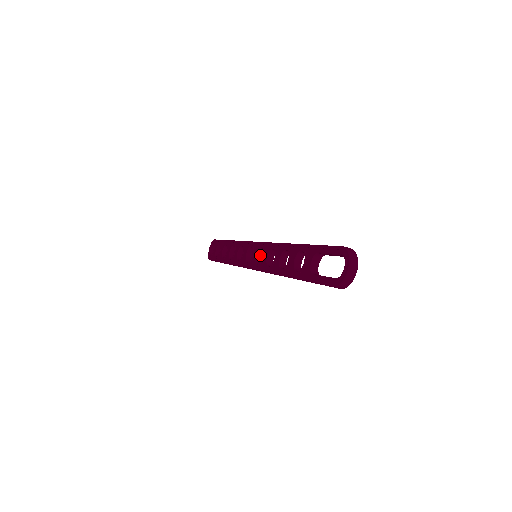
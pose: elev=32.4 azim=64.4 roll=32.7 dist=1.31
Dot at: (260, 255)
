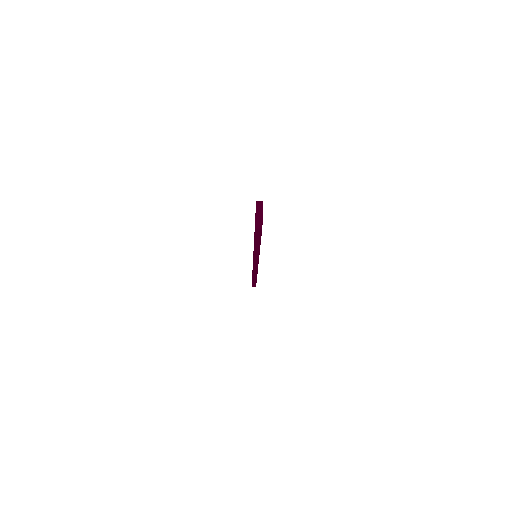
Dot at: occluded
